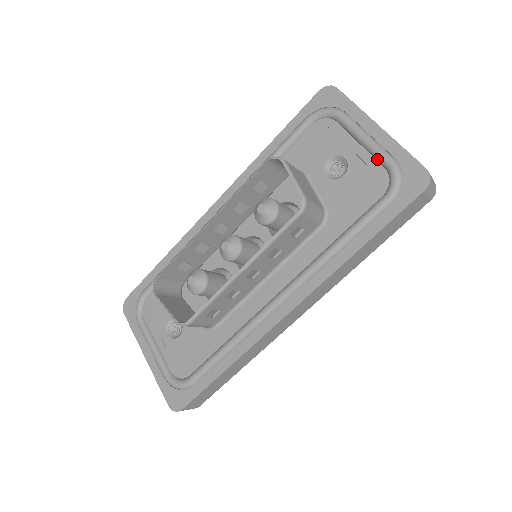
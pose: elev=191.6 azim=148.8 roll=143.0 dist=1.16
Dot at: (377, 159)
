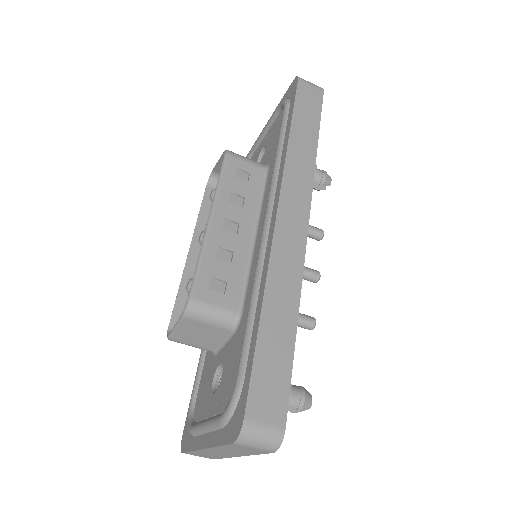
Dot at: (274, 120)
